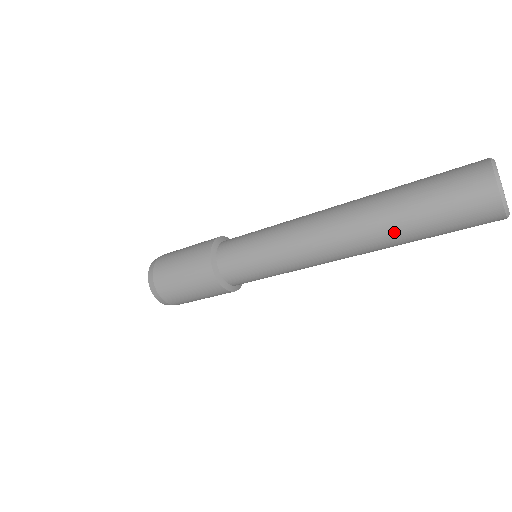
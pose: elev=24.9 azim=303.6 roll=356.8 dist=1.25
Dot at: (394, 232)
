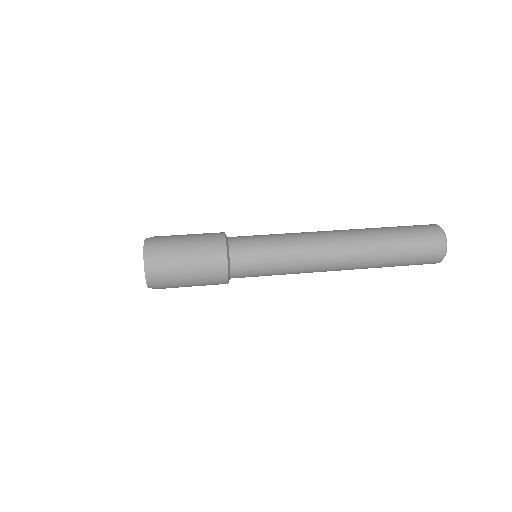
Dot at: occluded
